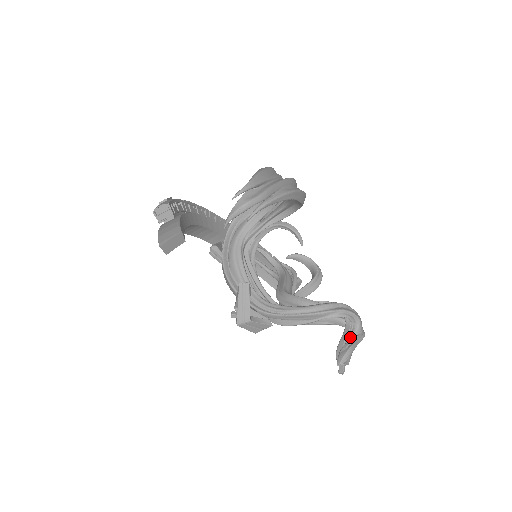
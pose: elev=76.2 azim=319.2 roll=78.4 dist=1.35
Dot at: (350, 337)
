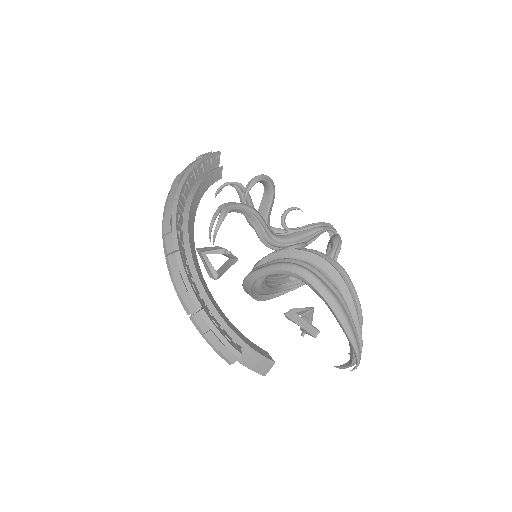
Dot at: occluded
